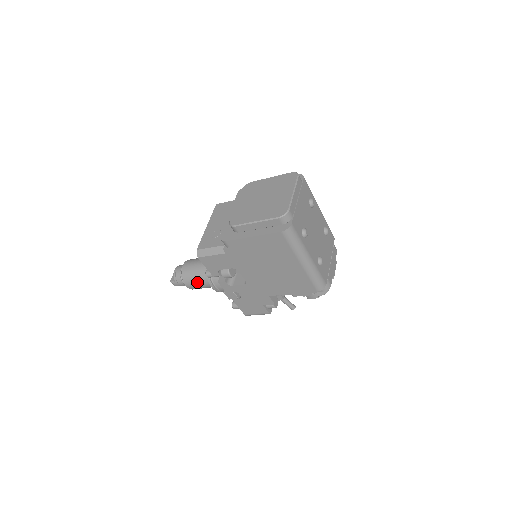
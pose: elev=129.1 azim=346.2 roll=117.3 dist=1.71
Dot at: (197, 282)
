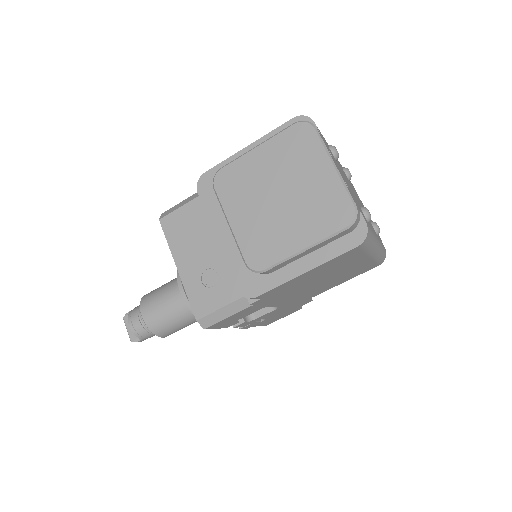
Dot at: (179, 327)
